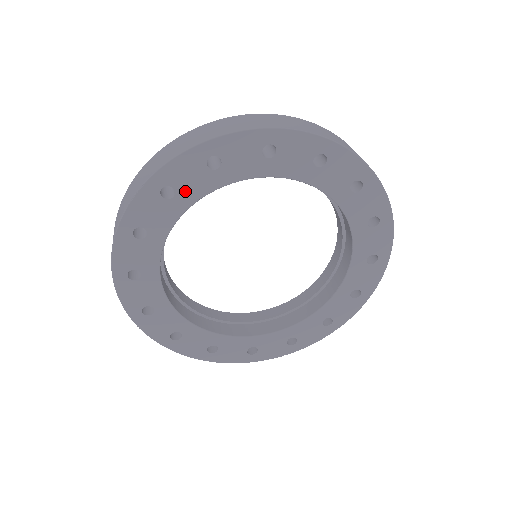
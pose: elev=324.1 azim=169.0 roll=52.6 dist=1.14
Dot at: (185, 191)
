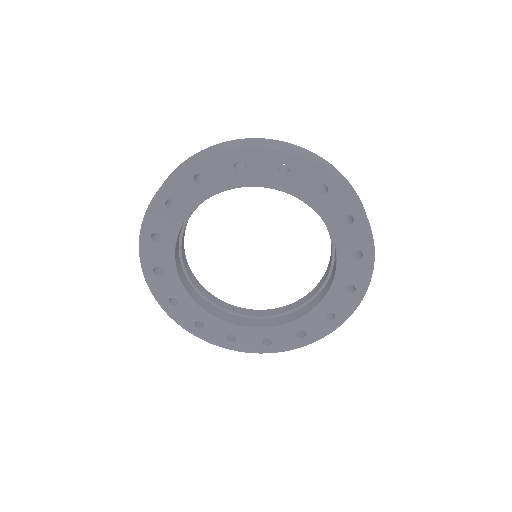
Dot at: (291, 181)
